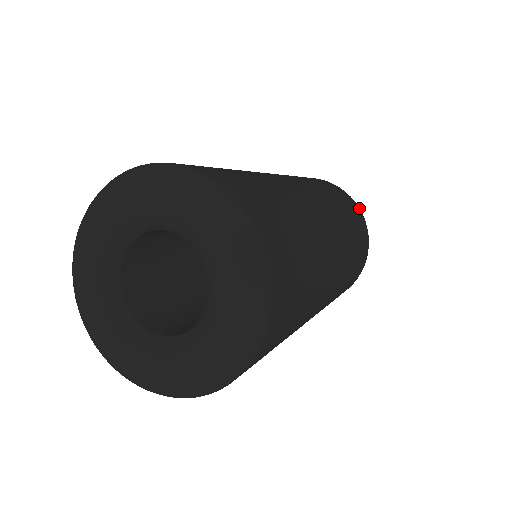
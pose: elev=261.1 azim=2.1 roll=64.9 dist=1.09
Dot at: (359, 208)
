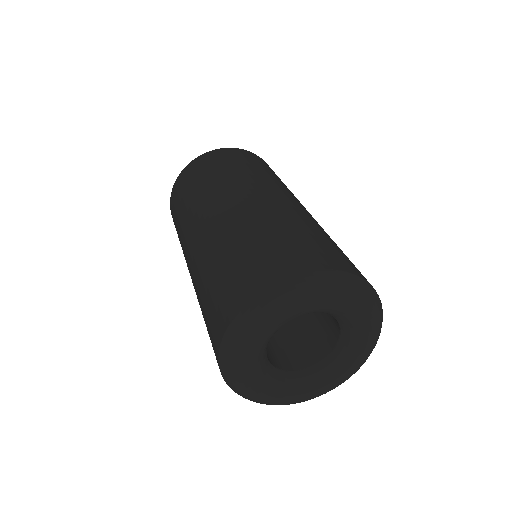
Dot at: occluded
